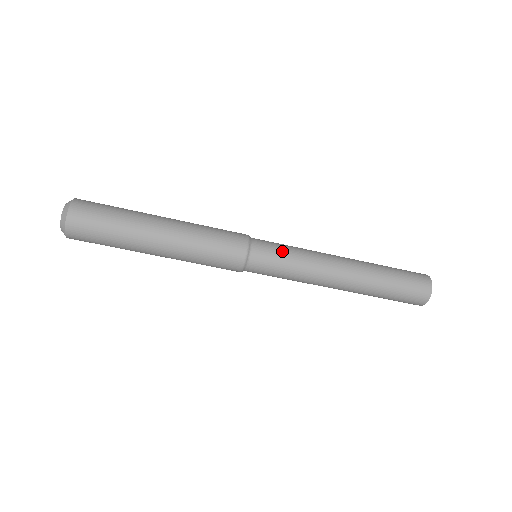
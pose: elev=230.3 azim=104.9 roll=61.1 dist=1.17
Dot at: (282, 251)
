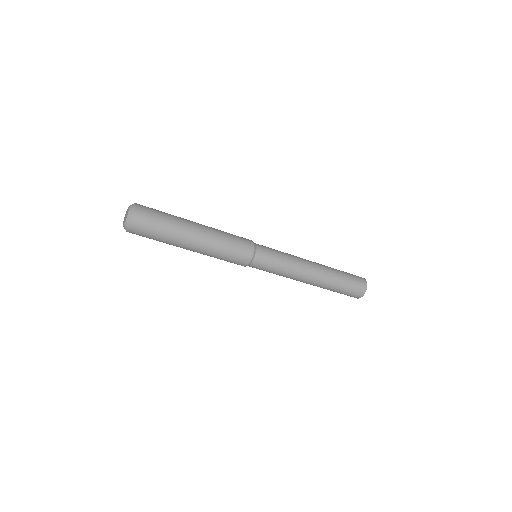
Dot at: (275, 258)
